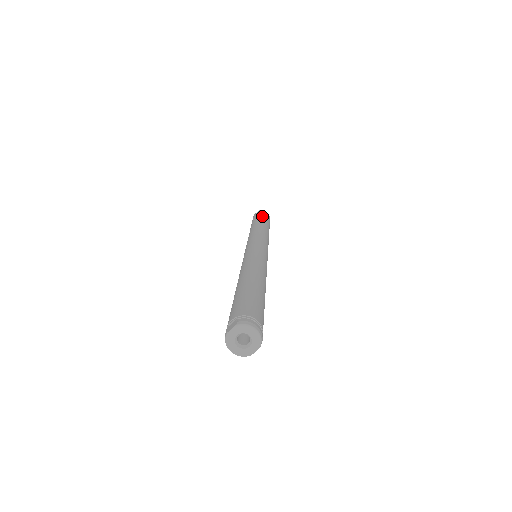
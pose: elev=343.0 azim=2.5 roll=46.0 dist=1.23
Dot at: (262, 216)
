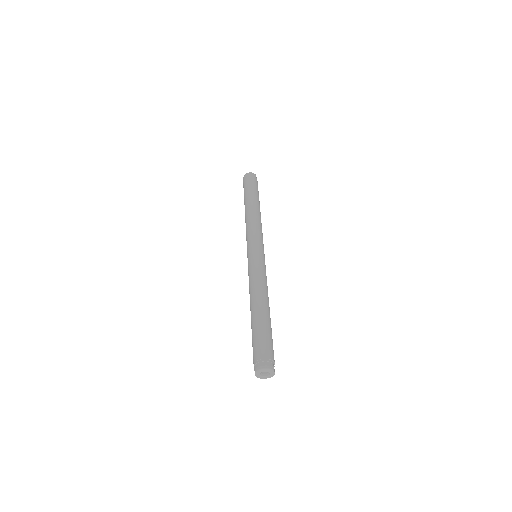
Dot at: (246, 190)
